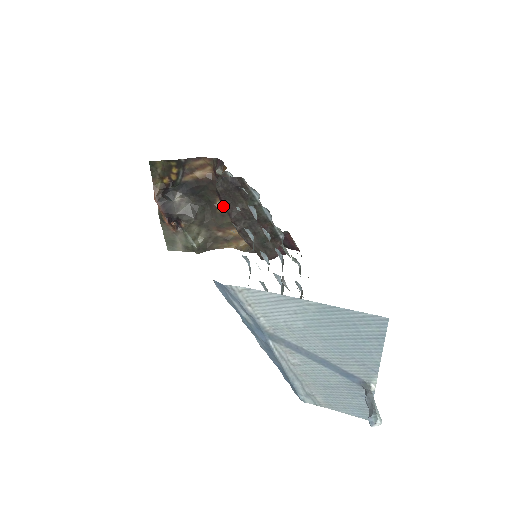
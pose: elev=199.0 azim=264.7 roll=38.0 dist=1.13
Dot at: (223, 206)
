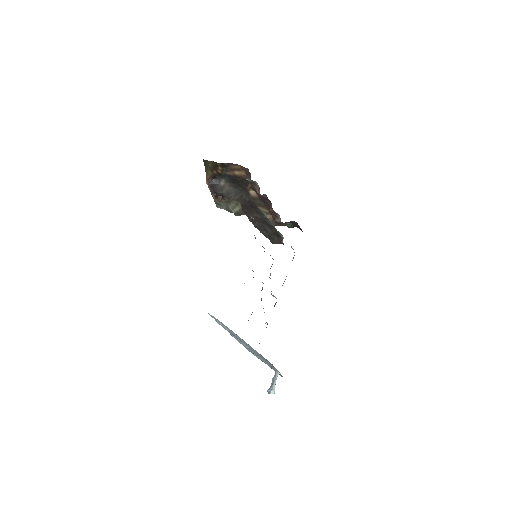
Dot at: (244, 212)
